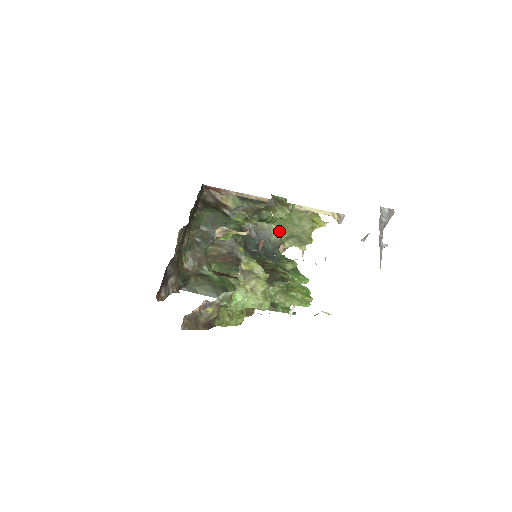
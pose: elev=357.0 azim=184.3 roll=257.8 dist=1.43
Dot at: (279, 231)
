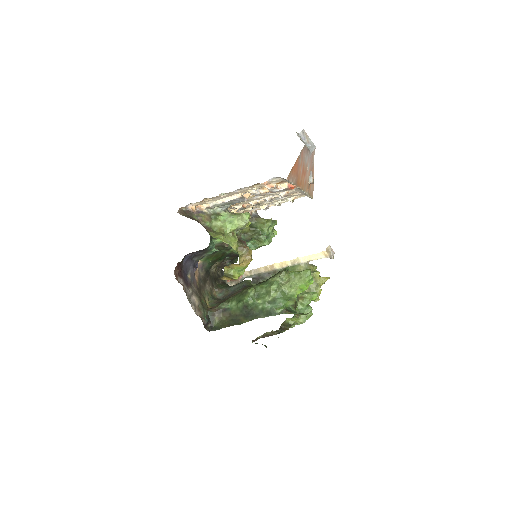
Dot at: occluded
